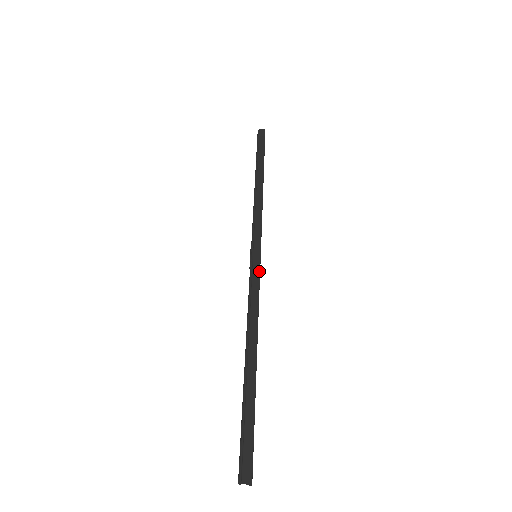
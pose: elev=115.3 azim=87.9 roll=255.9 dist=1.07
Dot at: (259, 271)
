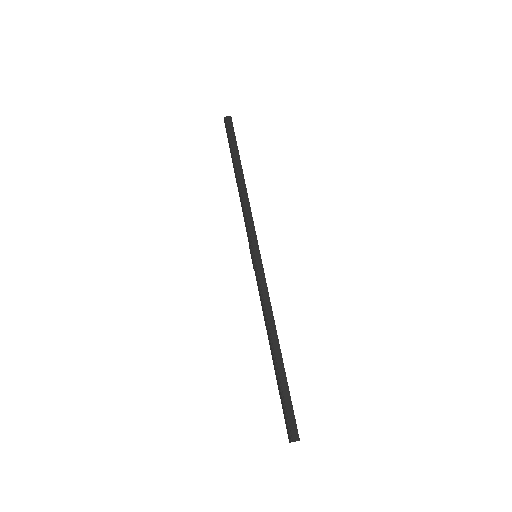
Dot at: (263, 272)
